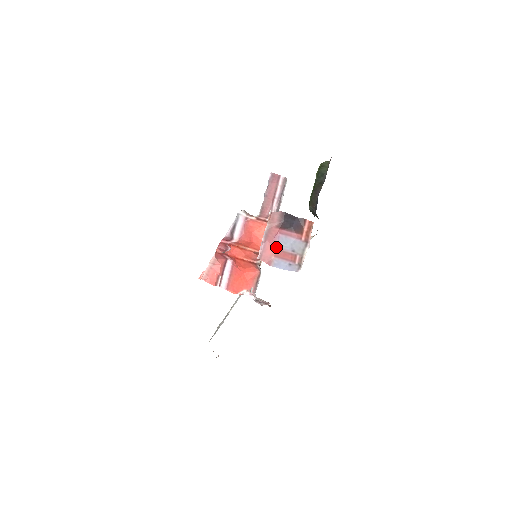
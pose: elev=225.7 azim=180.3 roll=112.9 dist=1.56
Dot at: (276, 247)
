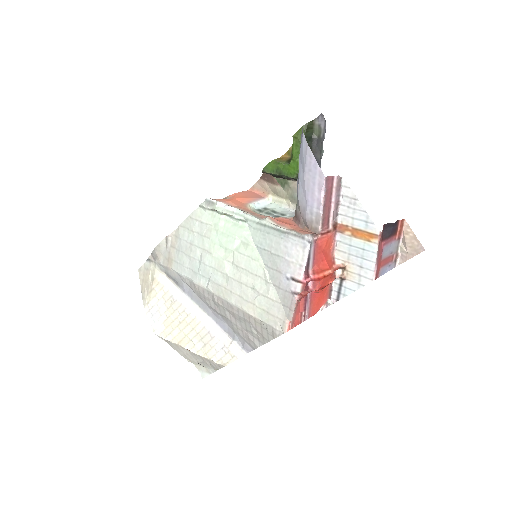
Dot at: (381, 259)
